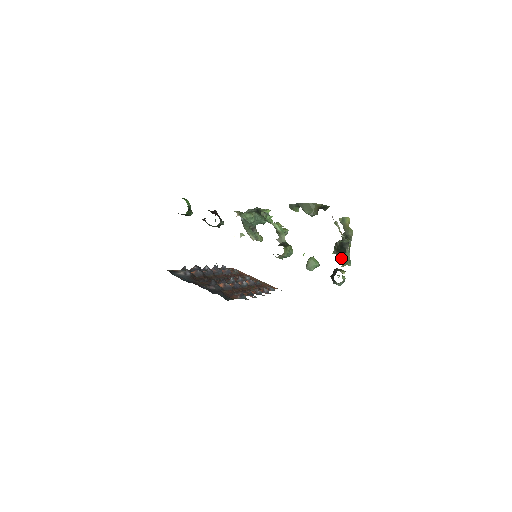
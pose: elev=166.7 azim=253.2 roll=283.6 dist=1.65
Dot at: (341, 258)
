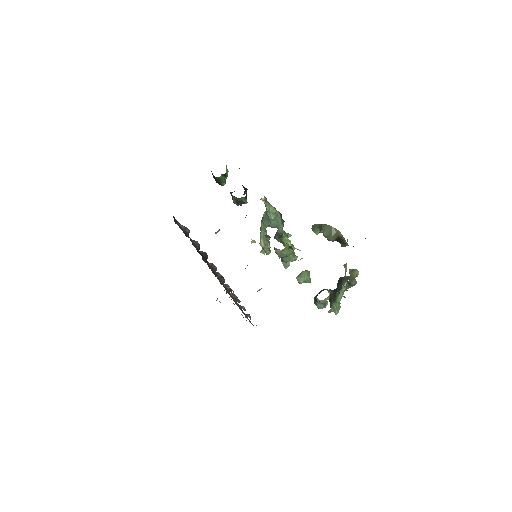
Dot at: (333, 298)
